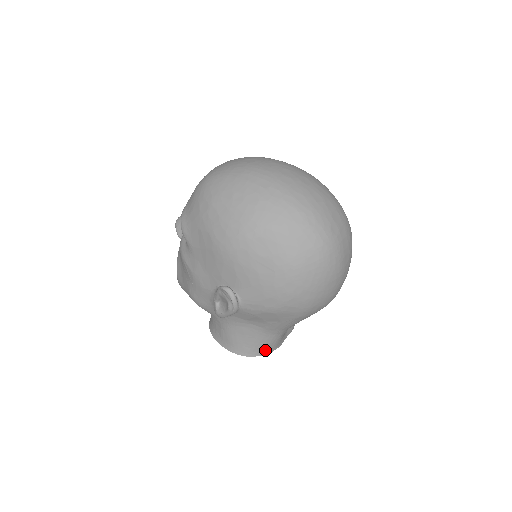
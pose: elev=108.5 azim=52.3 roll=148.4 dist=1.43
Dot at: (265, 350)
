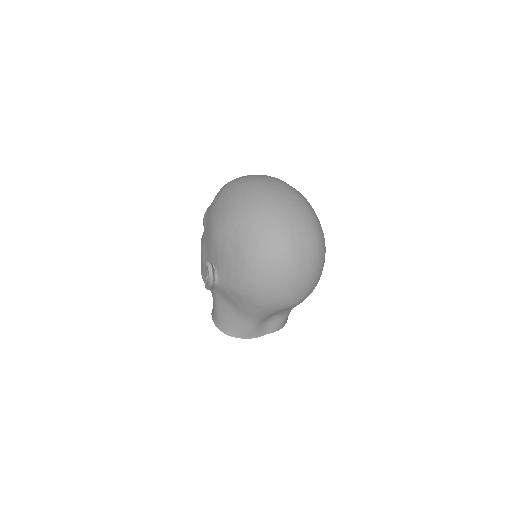
Dot at: (240, 334)
